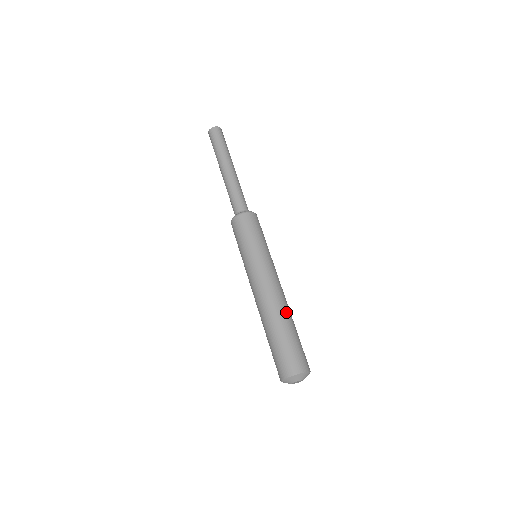
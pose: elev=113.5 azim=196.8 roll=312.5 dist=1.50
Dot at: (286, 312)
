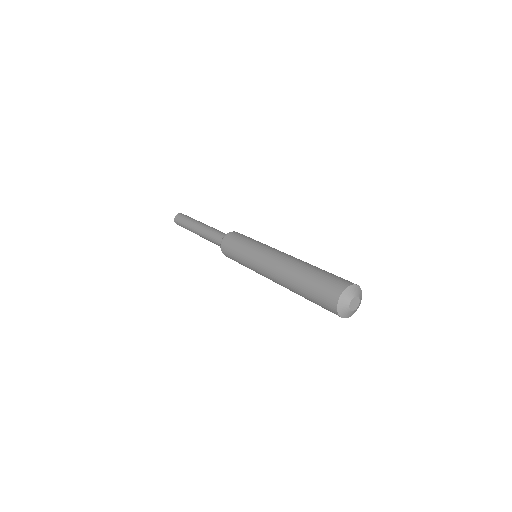
Dot at: occluded
